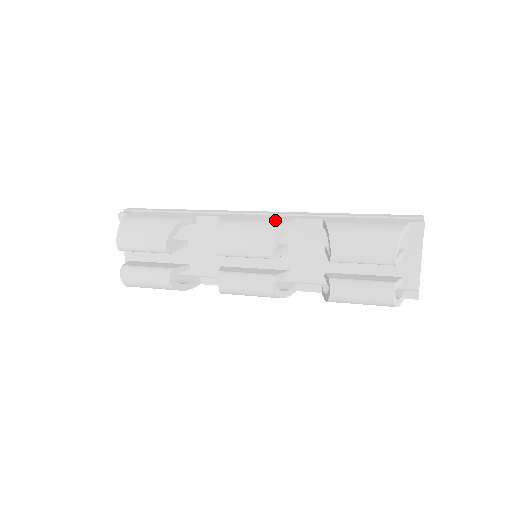
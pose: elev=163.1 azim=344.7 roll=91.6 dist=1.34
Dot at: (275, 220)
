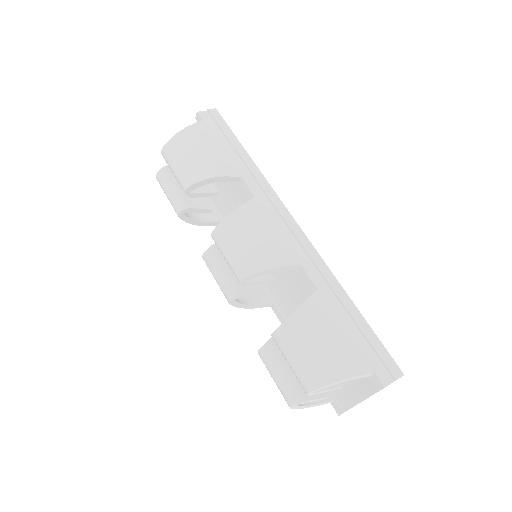
Dot at: (279, 252)
